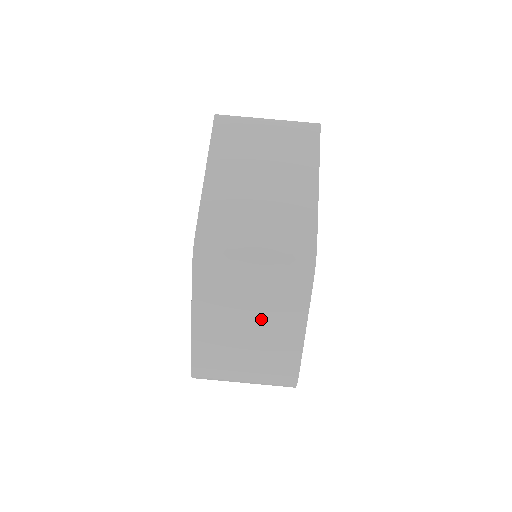
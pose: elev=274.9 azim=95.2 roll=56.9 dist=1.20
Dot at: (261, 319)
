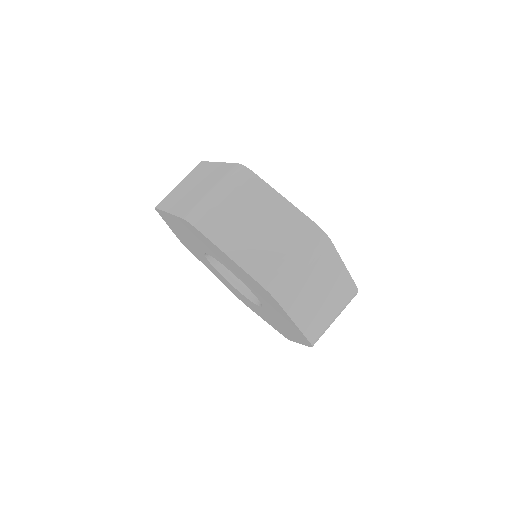
Dot at: (258, 216)
